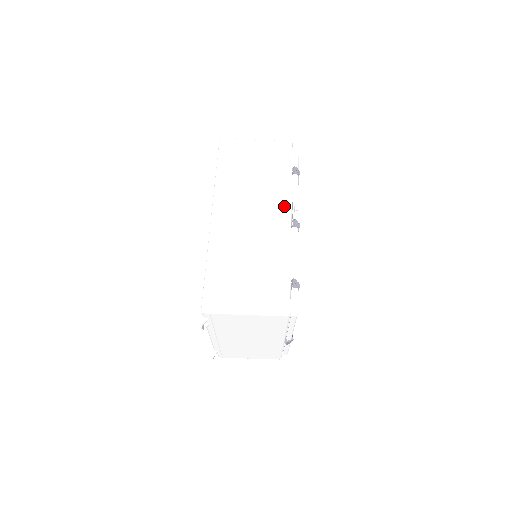
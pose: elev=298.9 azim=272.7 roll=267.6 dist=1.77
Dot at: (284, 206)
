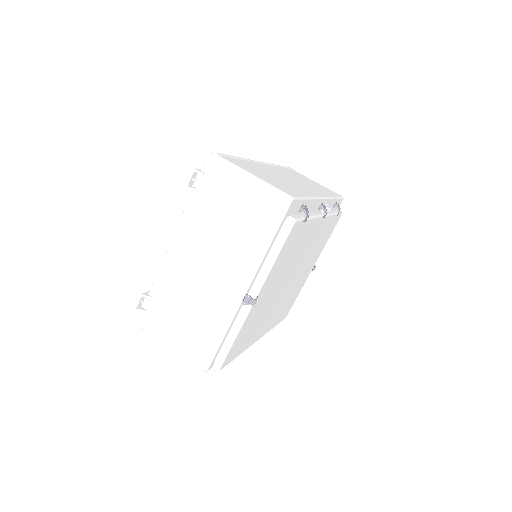
Dot at: (321, 194)
